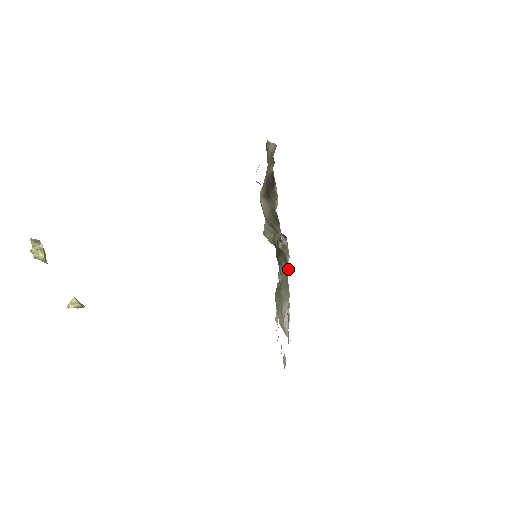
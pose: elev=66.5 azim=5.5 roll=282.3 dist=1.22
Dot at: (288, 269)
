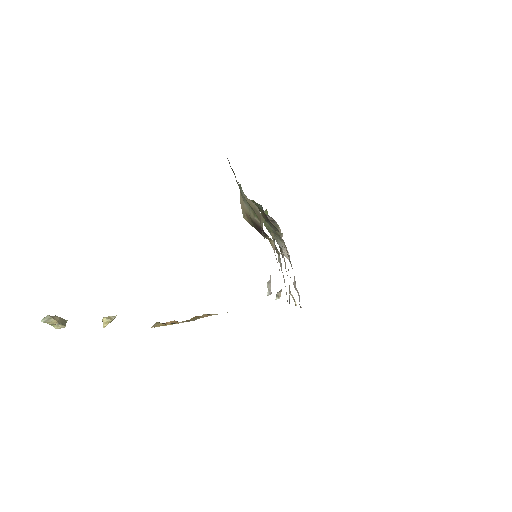
Dot at: occluded
